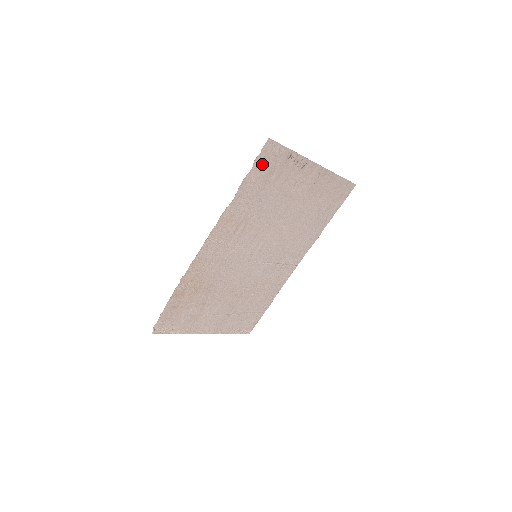
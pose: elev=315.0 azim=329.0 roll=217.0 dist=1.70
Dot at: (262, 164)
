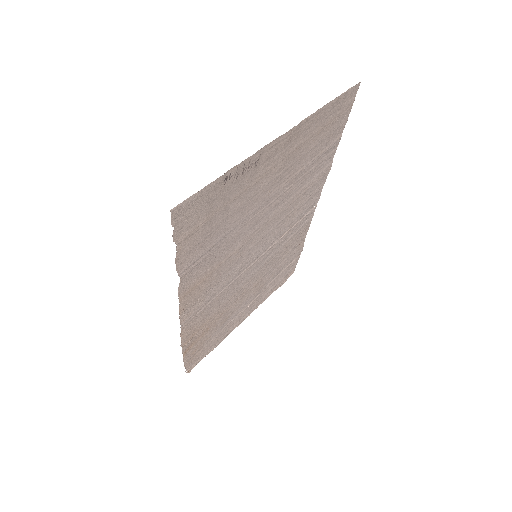
Dot at: (188, 228)
